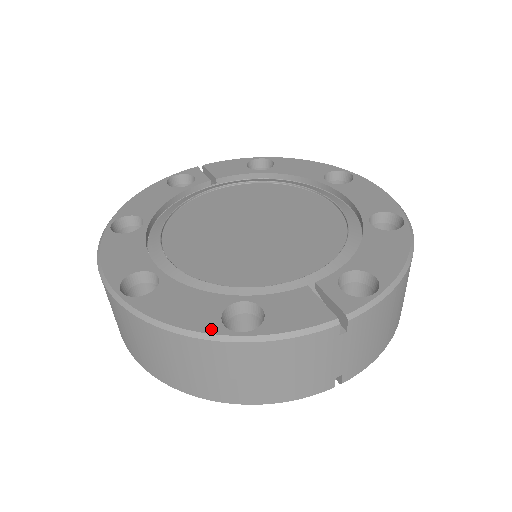
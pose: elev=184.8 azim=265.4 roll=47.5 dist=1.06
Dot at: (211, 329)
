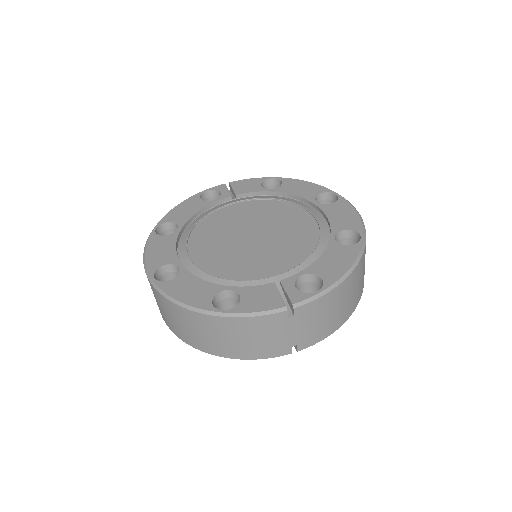
Dot at: (204, 306)
